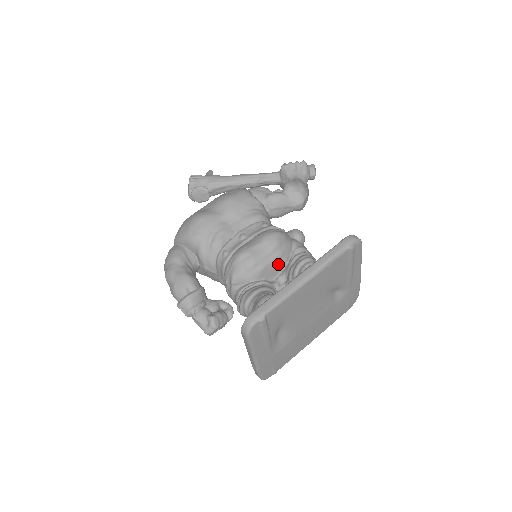
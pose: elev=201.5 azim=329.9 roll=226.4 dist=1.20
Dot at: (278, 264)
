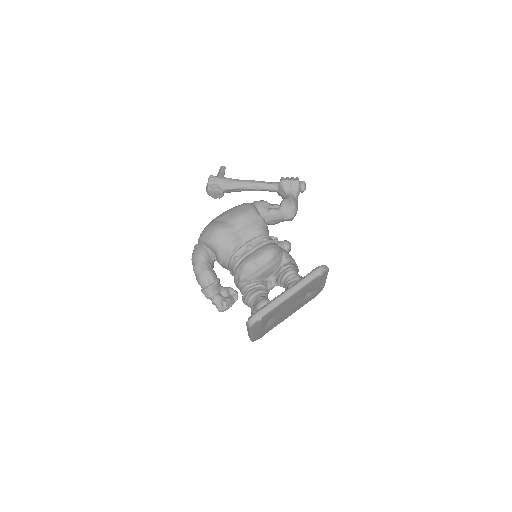
Dot at: (272, 270)
